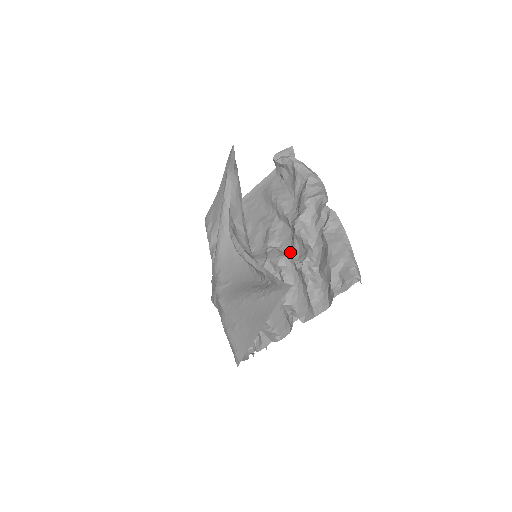
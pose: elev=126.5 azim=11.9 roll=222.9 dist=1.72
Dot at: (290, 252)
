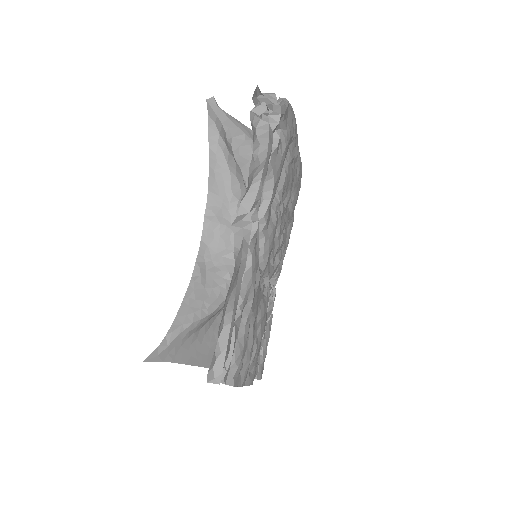
Dot at: (260, 268)
